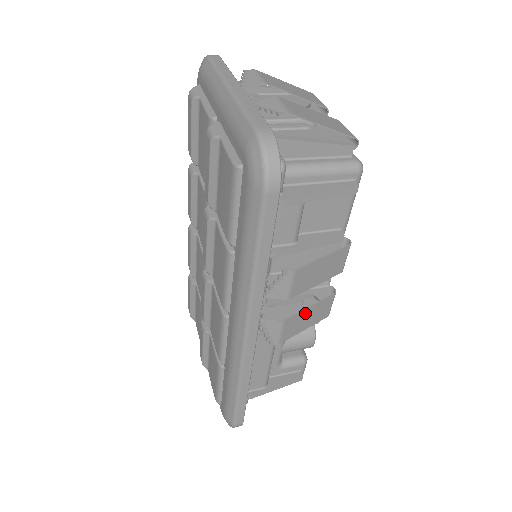
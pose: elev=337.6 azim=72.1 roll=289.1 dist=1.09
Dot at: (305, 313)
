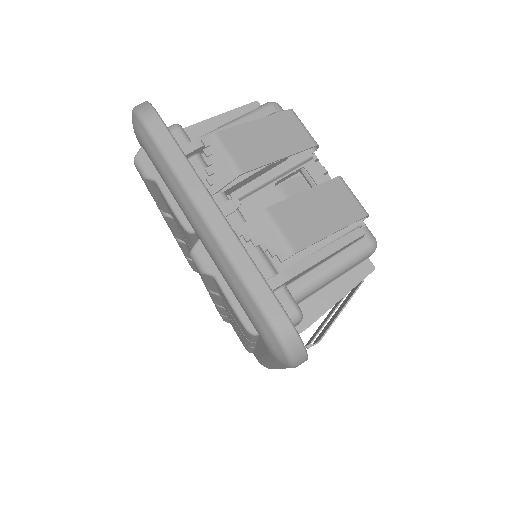
Dot at: (324, 324)
